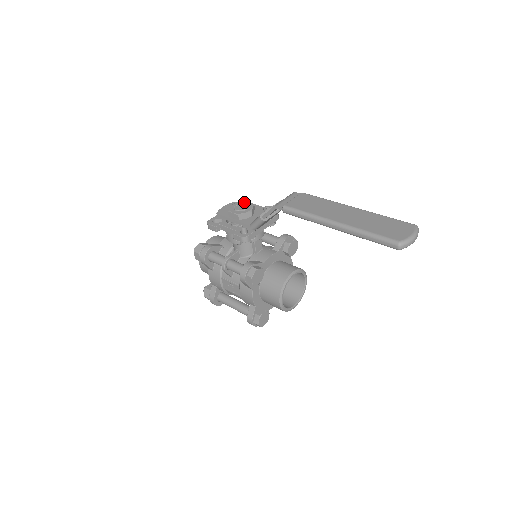
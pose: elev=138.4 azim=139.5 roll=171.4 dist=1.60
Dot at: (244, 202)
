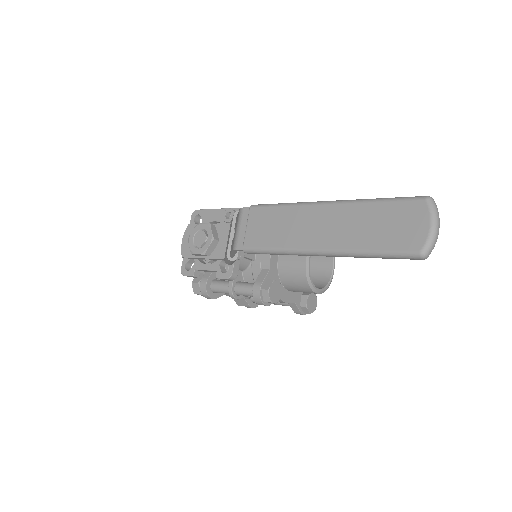
Dot at: (198, 227)
